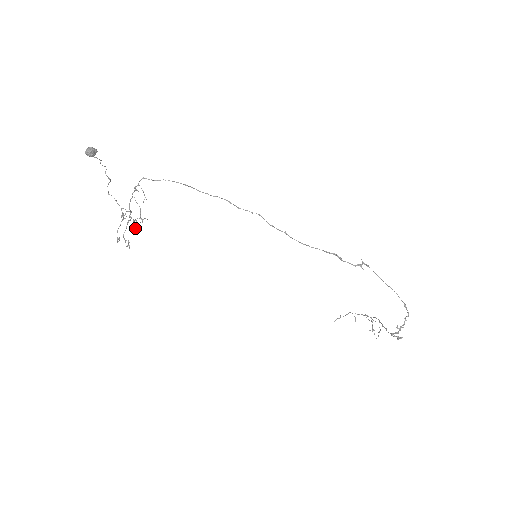
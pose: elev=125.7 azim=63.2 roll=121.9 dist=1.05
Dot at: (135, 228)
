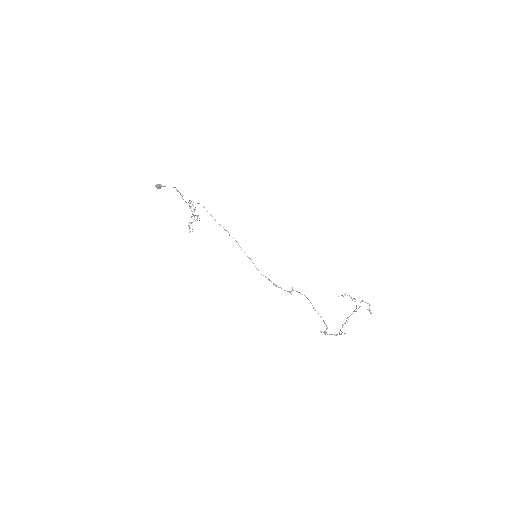
Dot at: occluded
